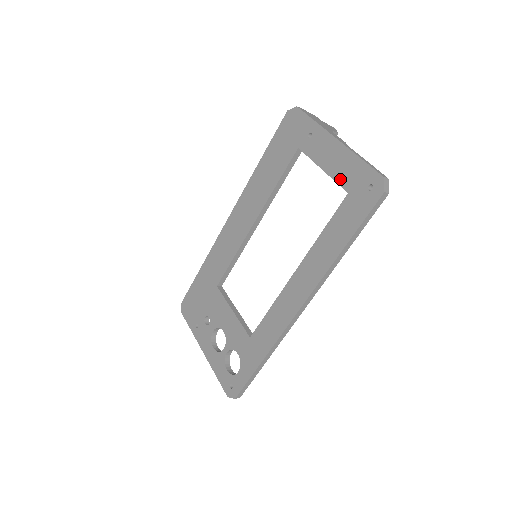
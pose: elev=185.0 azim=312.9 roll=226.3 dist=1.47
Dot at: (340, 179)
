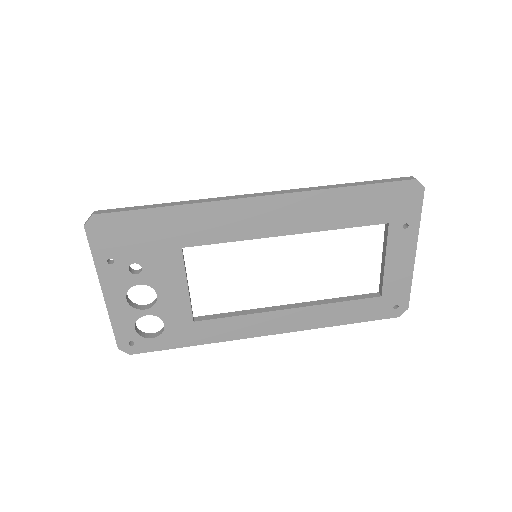
Dot at: (388, 283)
